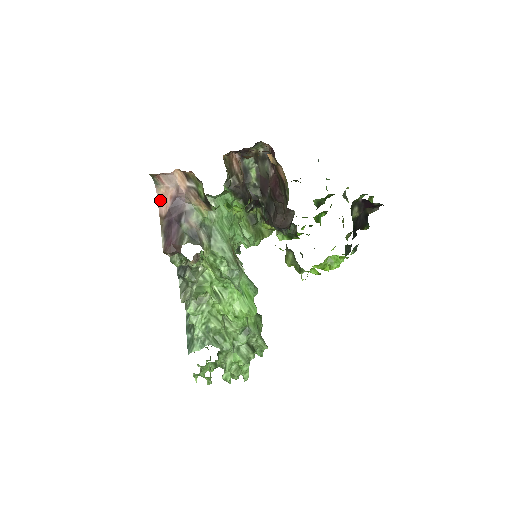
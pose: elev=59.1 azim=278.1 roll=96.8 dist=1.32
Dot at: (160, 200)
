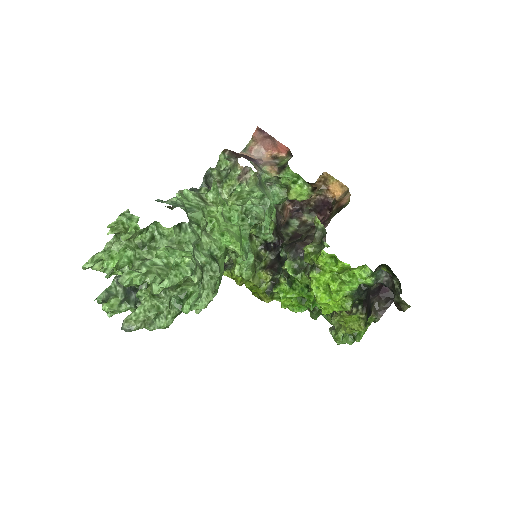
Dot at: occluded
